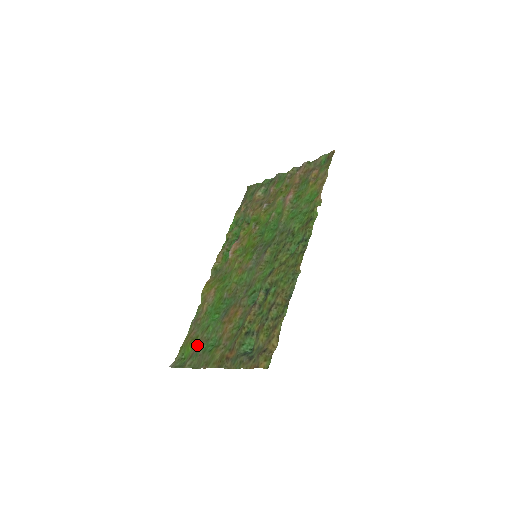
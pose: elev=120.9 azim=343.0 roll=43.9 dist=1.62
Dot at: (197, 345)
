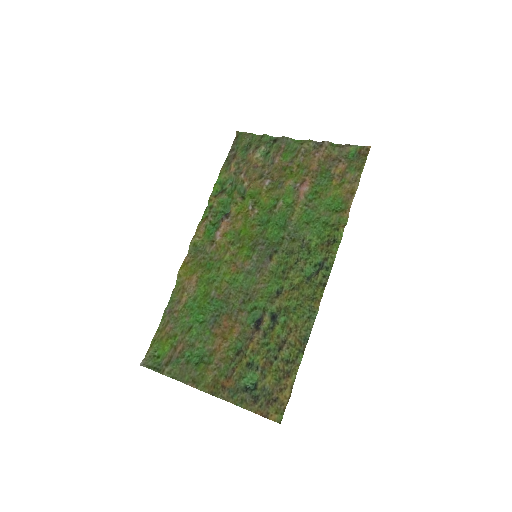
Dot at: (176, 348)
